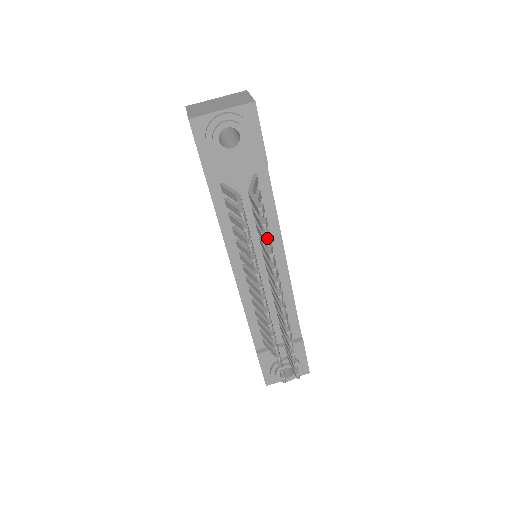
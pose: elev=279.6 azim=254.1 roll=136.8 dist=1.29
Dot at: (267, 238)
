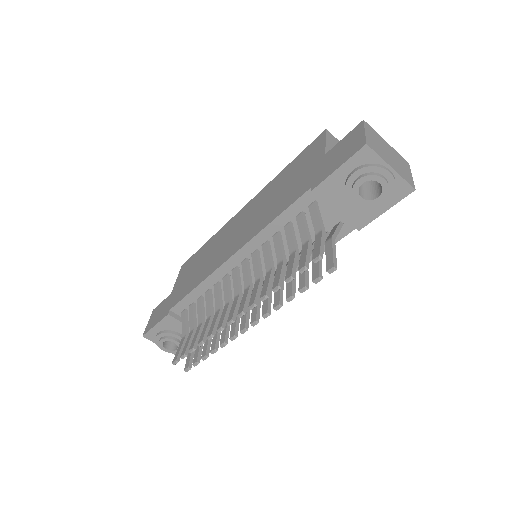
Dot at: (308, 285)
